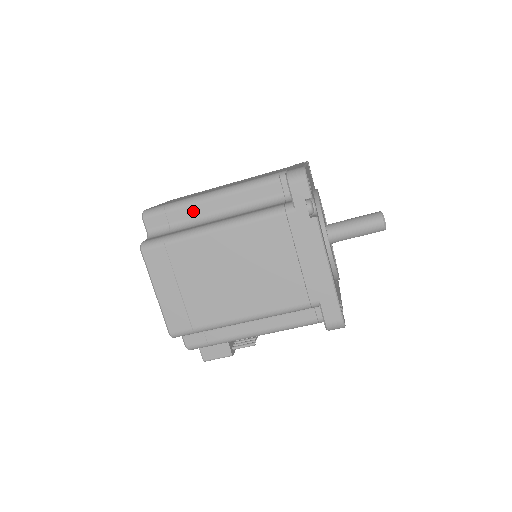
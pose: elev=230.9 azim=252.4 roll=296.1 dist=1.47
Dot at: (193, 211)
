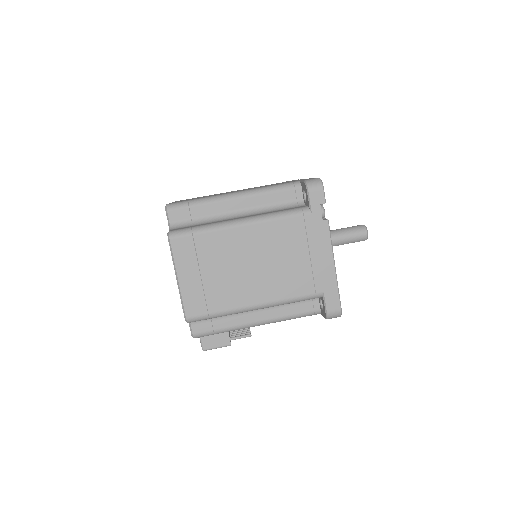
Dot at: (215, 208)
